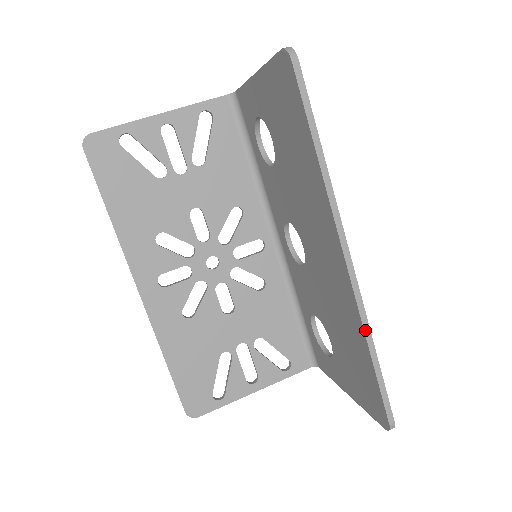
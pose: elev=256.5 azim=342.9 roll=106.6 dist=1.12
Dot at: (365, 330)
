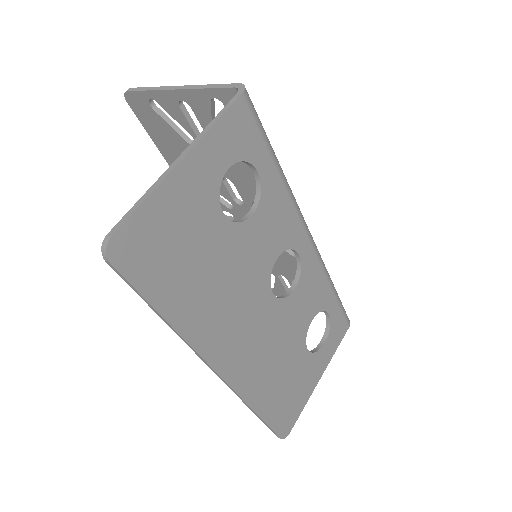
Dot at: (244, 402)
